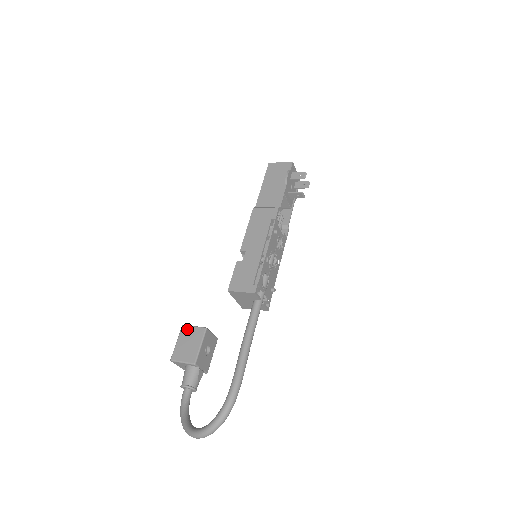
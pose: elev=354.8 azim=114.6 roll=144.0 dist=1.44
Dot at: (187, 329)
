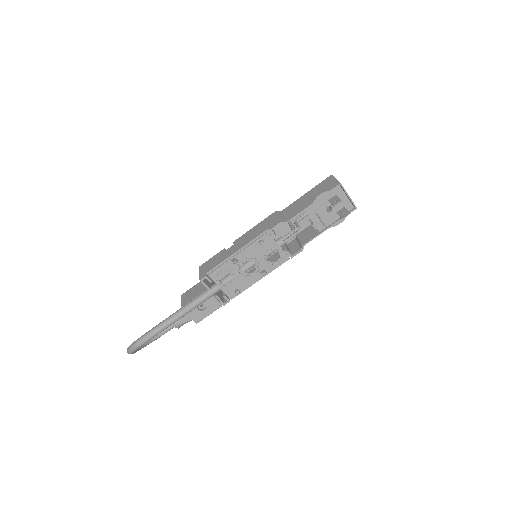
Dot at: occluded
